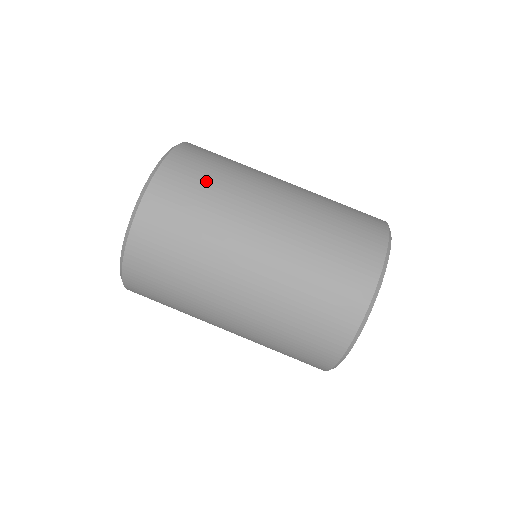
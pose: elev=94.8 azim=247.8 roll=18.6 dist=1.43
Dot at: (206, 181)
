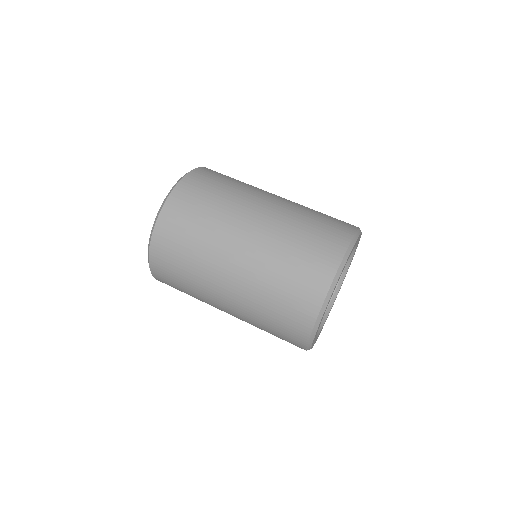
Dot at: occluded
